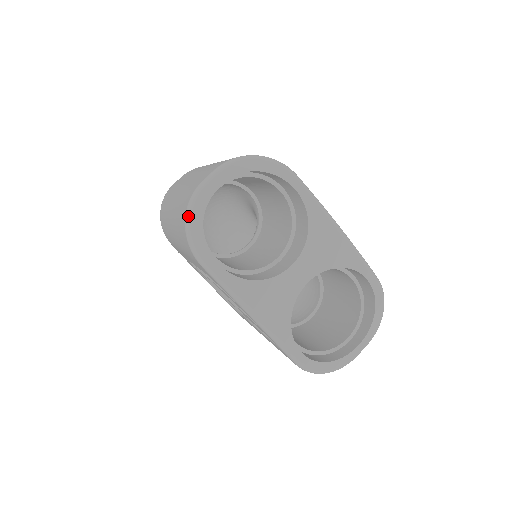
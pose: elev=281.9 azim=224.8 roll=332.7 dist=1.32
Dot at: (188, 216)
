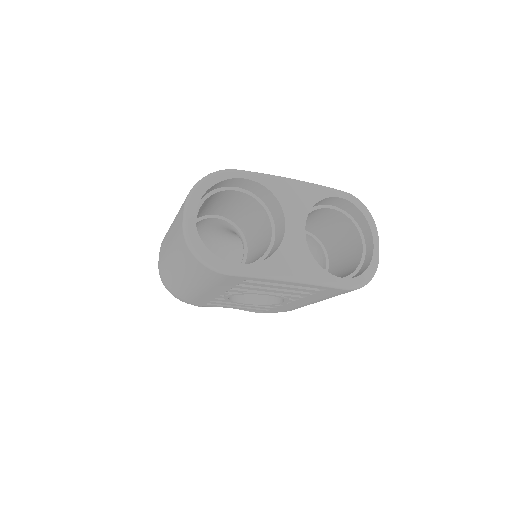
Dot at: (193, 251)
